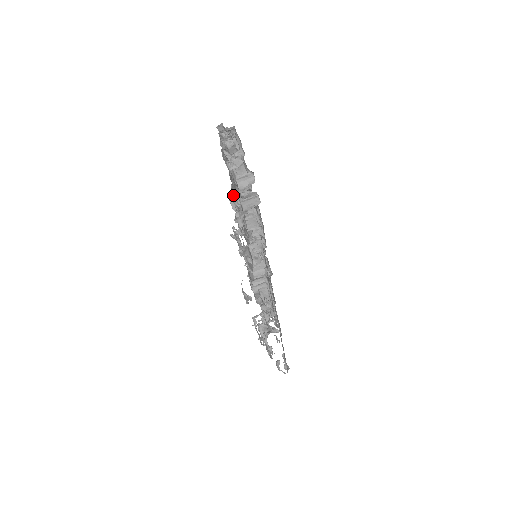
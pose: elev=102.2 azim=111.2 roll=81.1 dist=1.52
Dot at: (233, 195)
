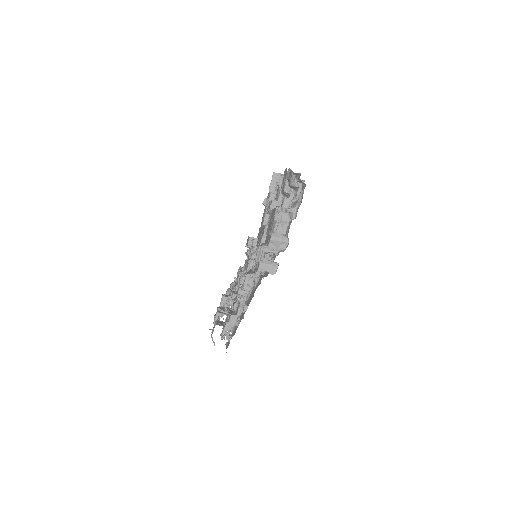
Dot at: (260, 247)
